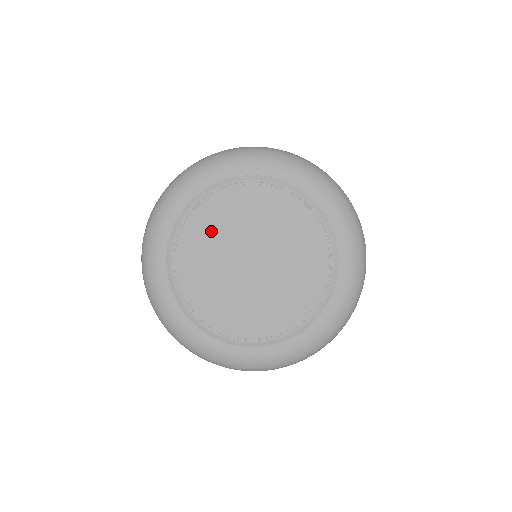
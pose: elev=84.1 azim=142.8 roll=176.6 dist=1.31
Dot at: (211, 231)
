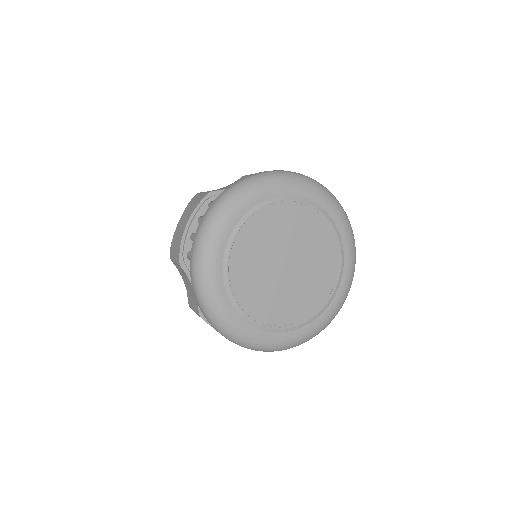
Dot at: (253, 254)
